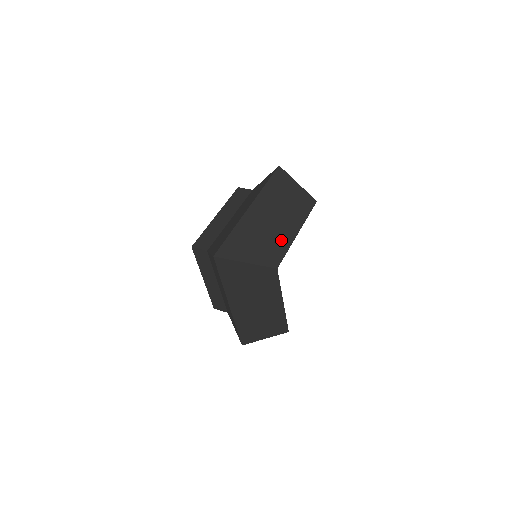
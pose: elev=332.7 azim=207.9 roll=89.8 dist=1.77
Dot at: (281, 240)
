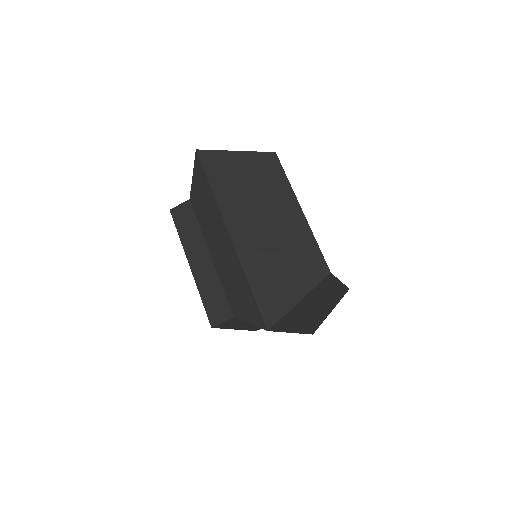
Dot at: (298, 237)
